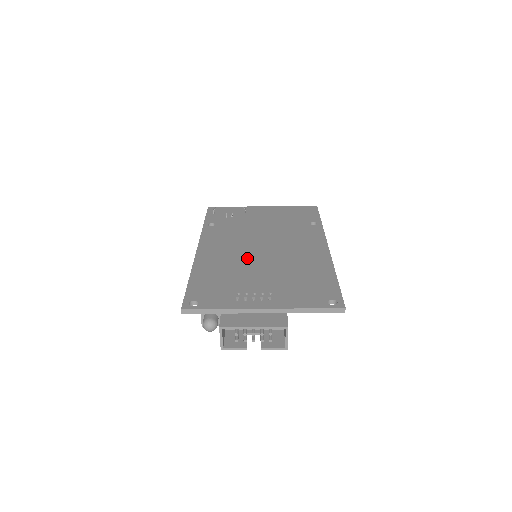
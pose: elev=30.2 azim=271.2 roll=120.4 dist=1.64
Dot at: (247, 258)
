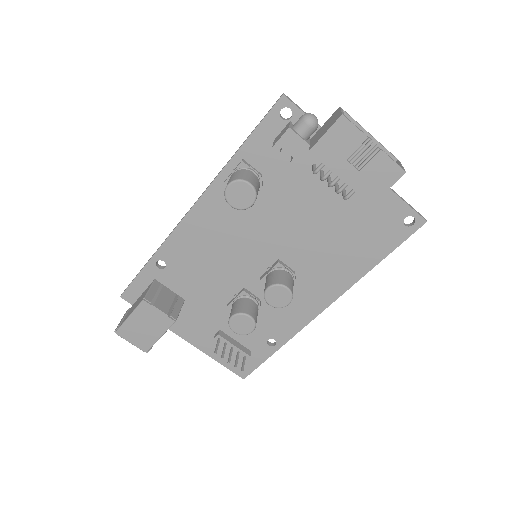
Dot at: (264, 228)
